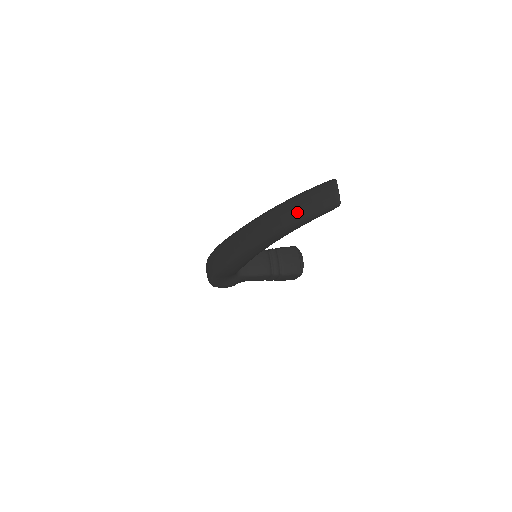
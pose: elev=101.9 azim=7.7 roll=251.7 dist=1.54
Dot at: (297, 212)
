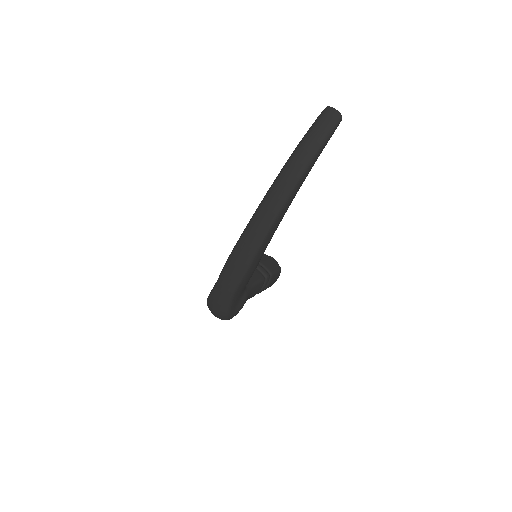
Dot at: (313, 146)
